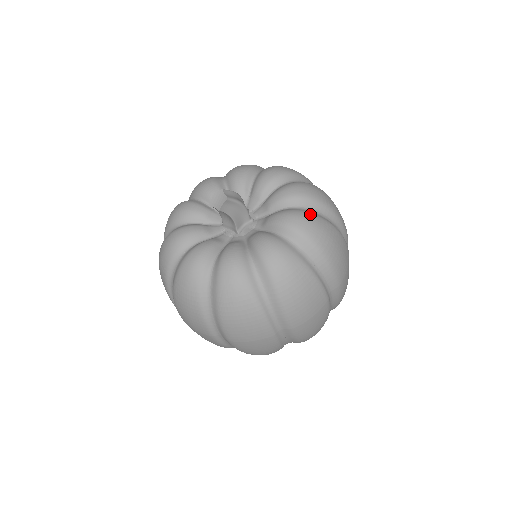
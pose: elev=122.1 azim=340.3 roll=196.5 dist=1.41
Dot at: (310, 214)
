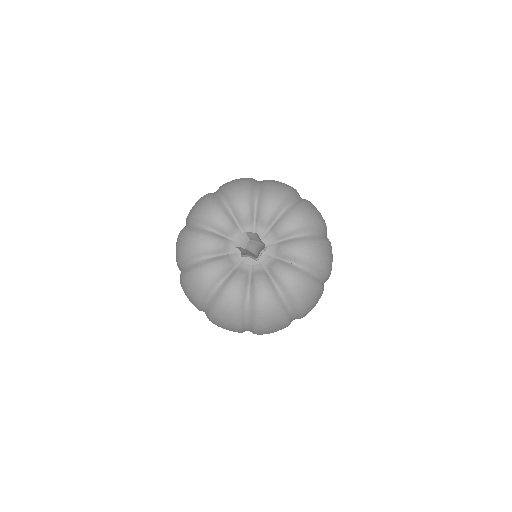
Dot at: (277, 304)
